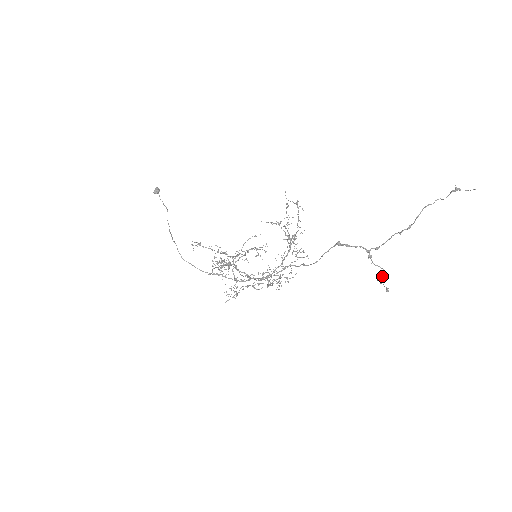
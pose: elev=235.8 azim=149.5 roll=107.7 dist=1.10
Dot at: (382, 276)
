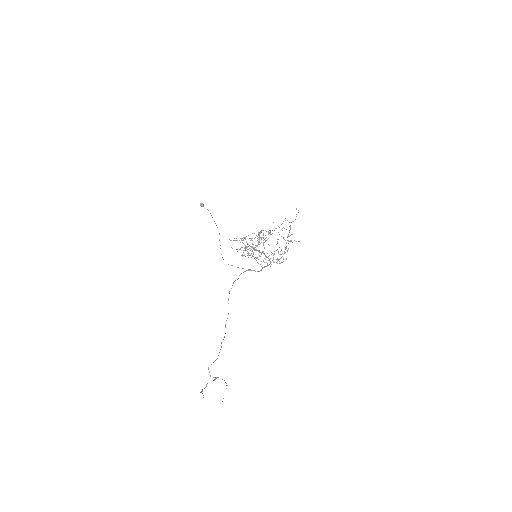
Dot at: occluded
